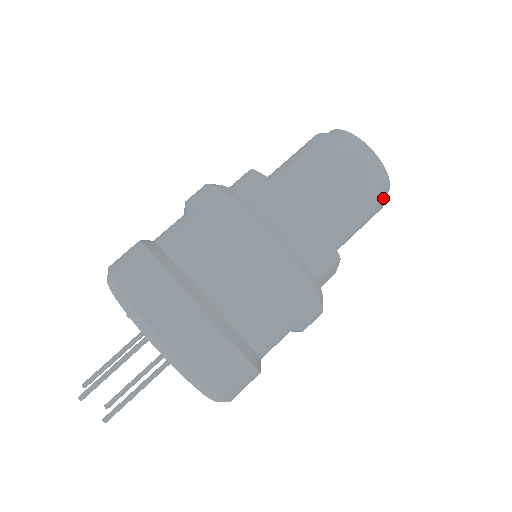
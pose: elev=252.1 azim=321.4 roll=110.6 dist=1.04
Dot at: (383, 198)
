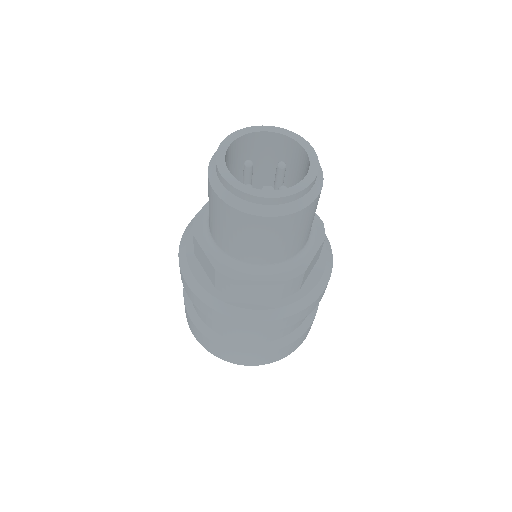
Dot at: (306, 208)
